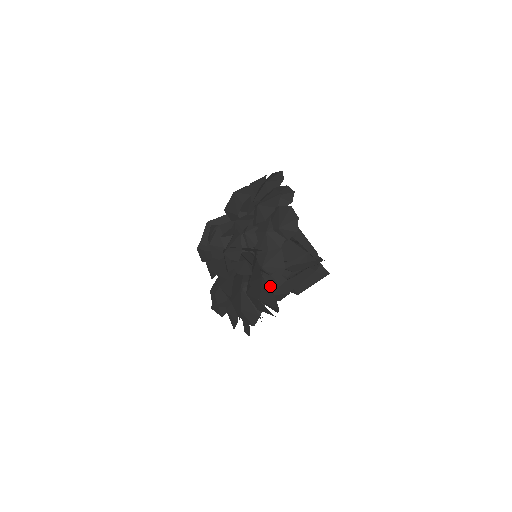
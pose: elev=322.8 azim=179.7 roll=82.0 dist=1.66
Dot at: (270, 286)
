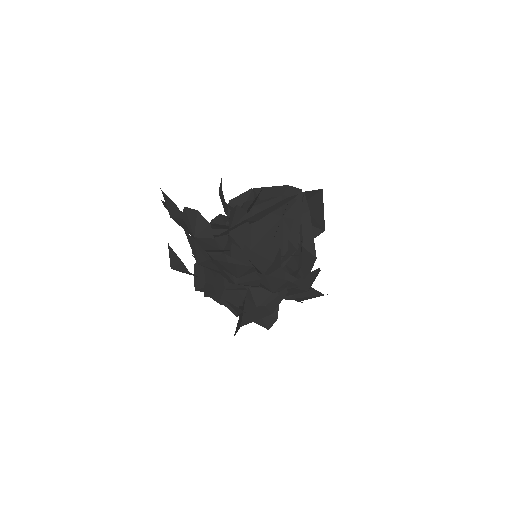
Dot at: (299, 290)
